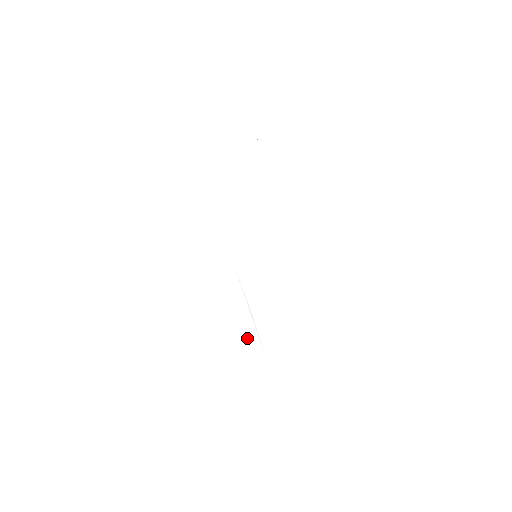
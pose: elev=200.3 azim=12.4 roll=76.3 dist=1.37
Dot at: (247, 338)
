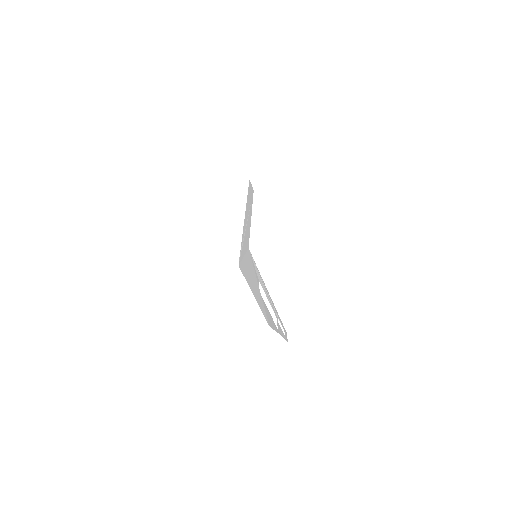
Dot at: (261, 304)
